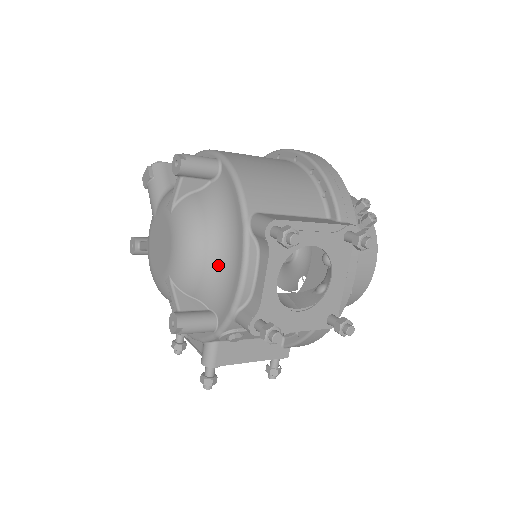
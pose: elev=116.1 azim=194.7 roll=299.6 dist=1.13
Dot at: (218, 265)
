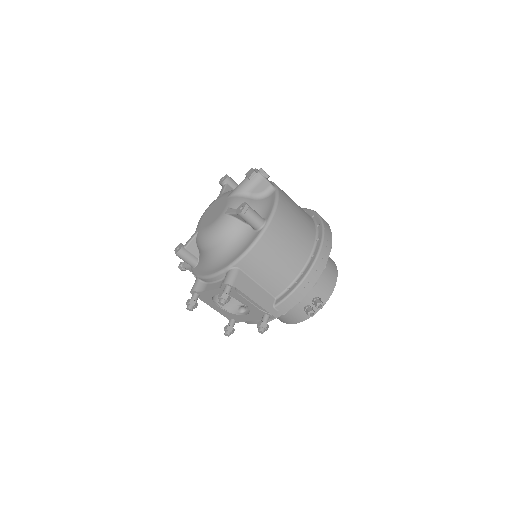
Dot at: (211, 258)
